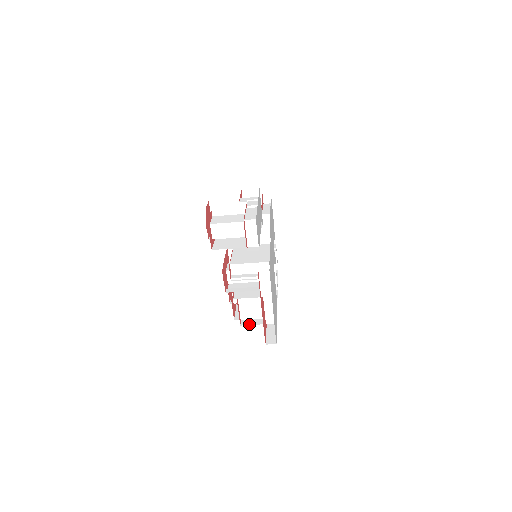
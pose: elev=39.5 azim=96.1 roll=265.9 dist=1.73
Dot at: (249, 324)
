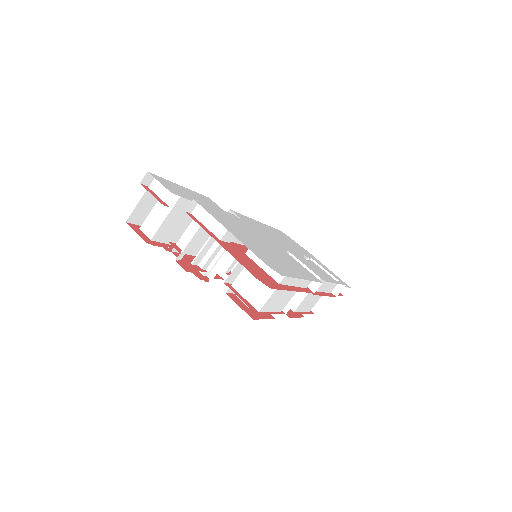
Dot at: occluded
